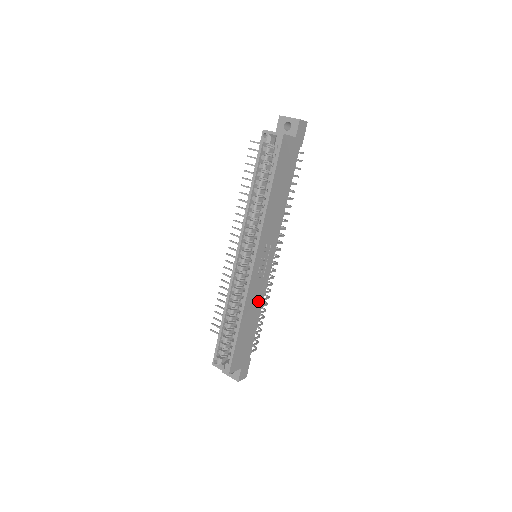
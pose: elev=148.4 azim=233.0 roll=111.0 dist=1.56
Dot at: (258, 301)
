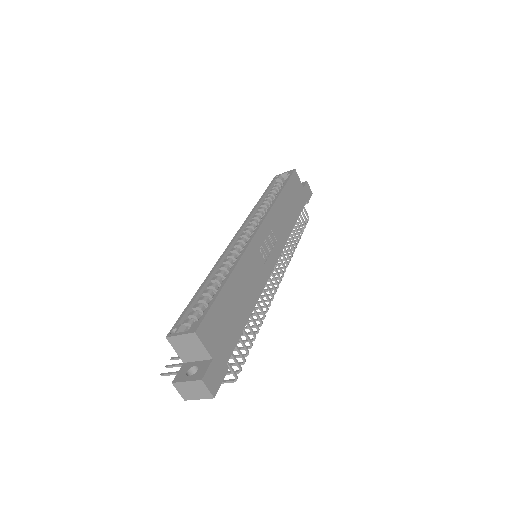
Dot at: (254, 286)
